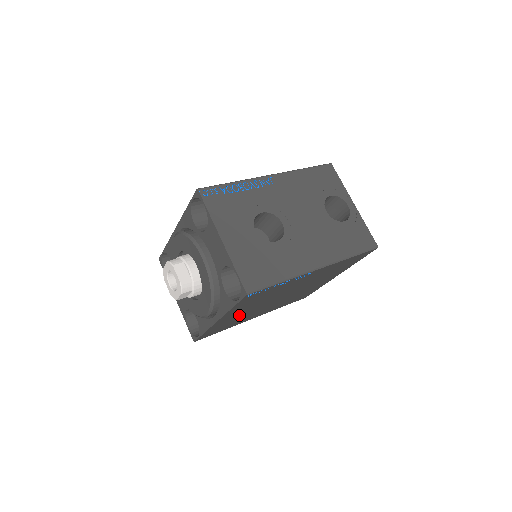
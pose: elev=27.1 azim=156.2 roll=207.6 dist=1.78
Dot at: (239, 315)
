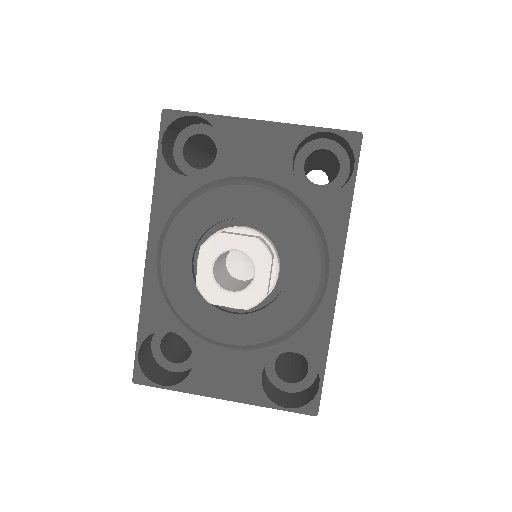
Dot at: occluded
